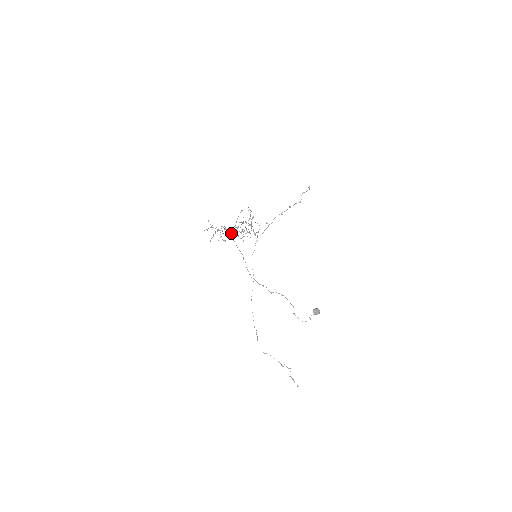
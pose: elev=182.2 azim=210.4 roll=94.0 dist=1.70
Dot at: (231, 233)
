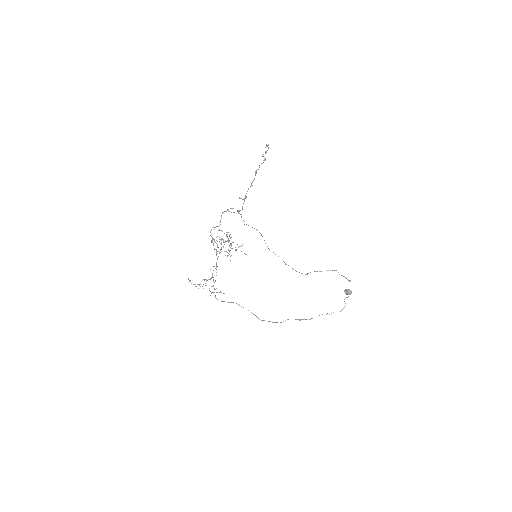
Dot at: occluded
